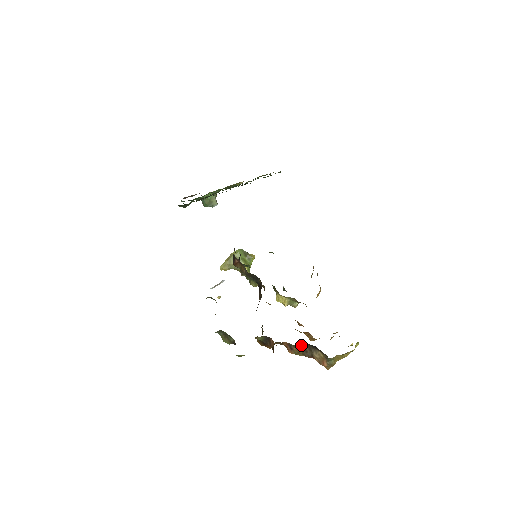
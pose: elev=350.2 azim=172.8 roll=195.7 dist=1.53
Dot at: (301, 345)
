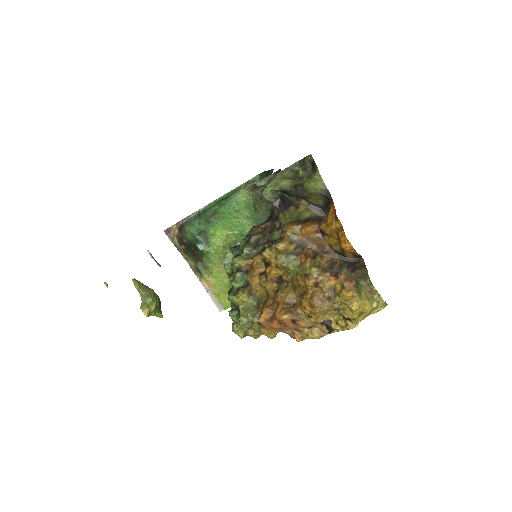
Dot at: (330, 261)
